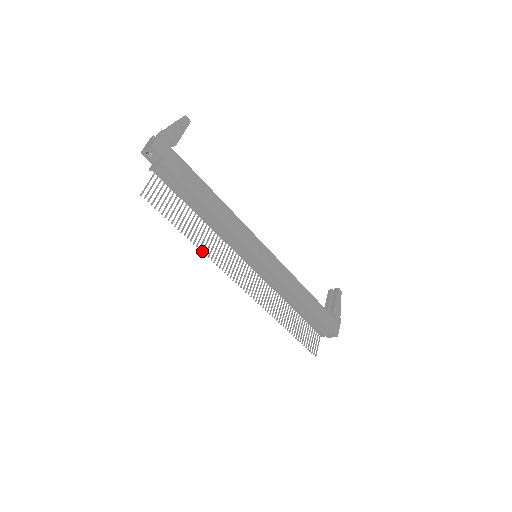
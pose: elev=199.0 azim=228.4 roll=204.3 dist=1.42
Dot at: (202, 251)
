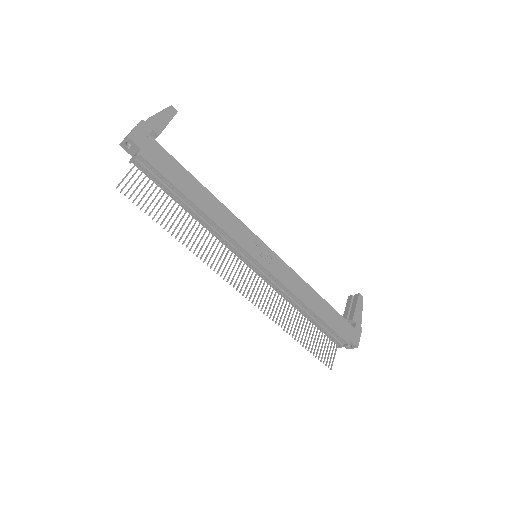
Dot at: (189, 249)
